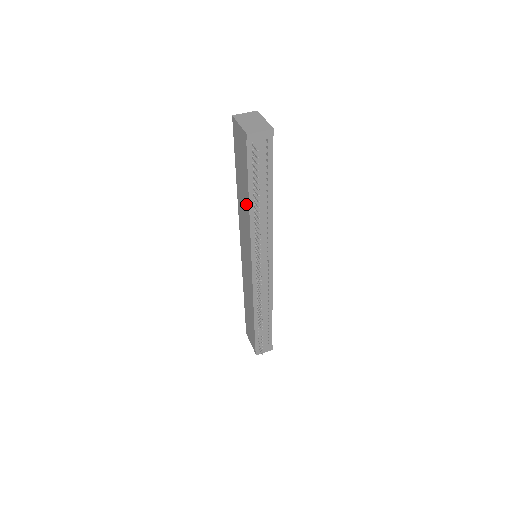
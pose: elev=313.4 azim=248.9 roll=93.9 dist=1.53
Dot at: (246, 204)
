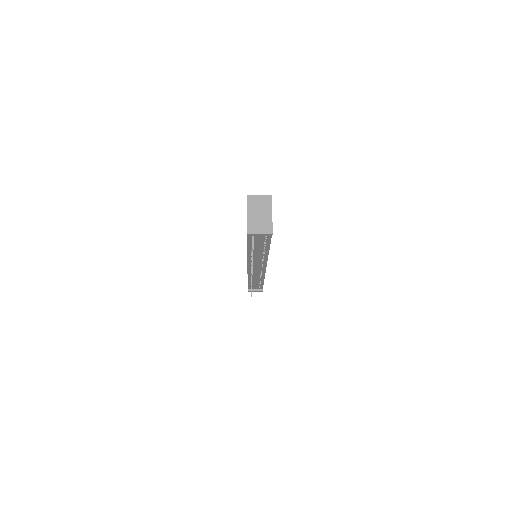
Dot at: occluded
